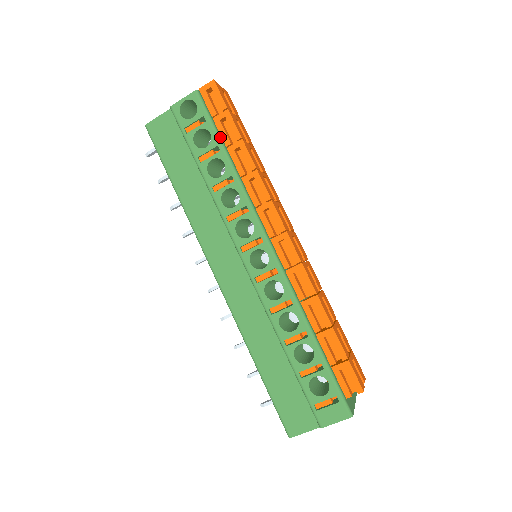
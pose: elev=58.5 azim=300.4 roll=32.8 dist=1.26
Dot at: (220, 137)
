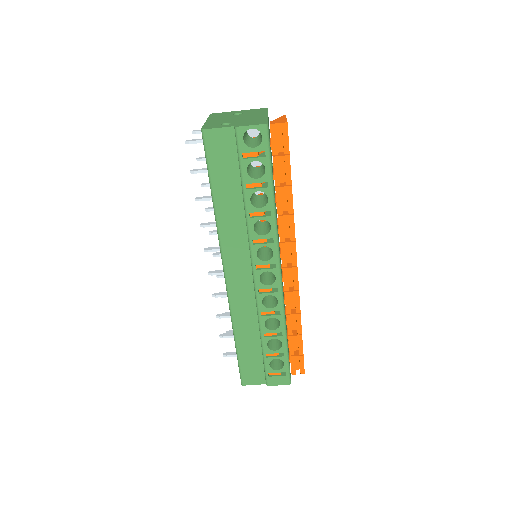
Dot at: (272, 174)
